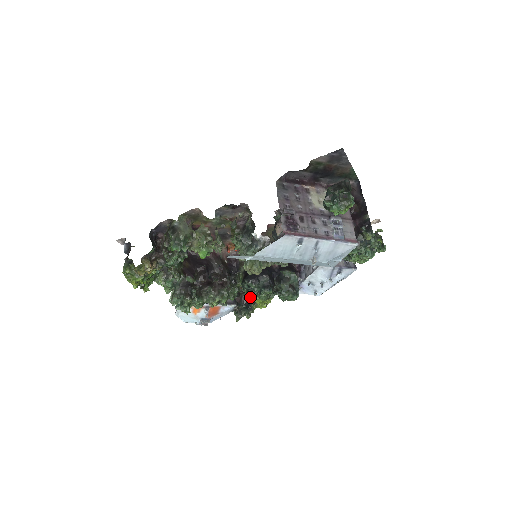
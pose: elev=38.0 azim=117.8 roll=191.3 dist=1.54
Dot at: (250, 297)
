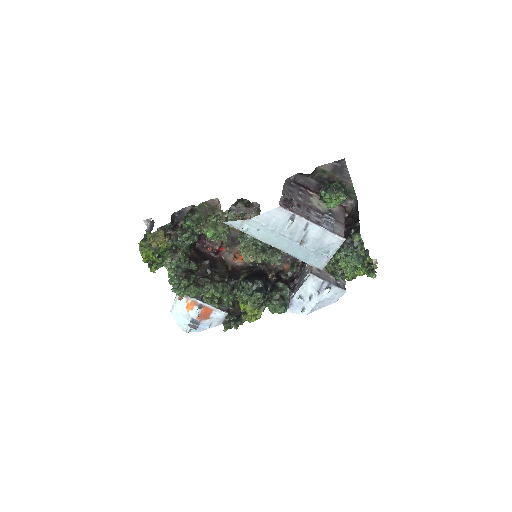
Dot at: (242, 303)
